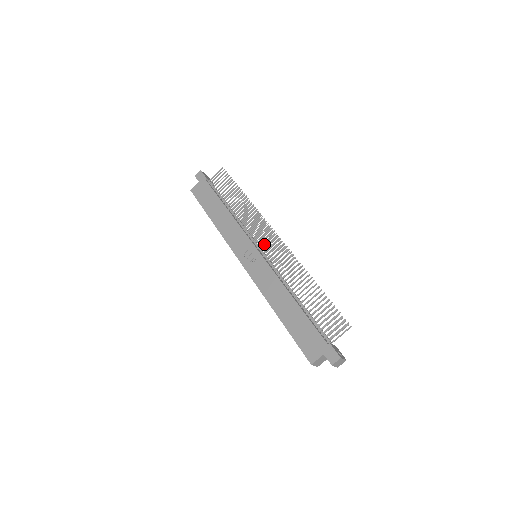
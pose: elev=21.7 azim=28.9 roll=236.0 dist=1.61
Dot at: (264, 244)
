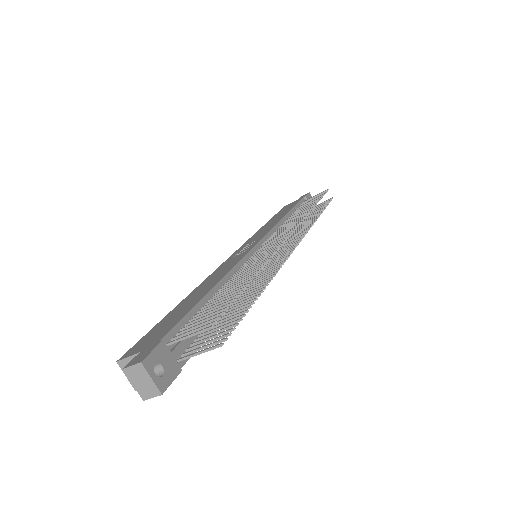
Dot at: occluded
